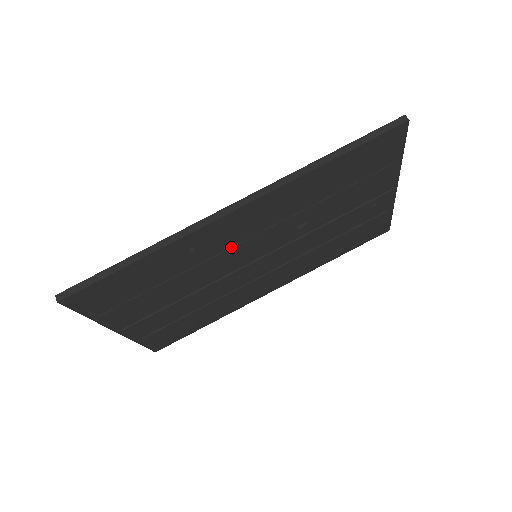
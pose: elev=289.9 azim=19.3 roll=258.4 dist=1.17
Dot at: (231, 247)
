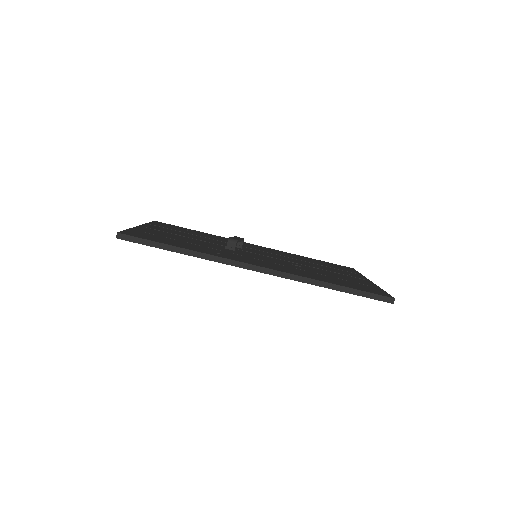
Dot at: occluded
